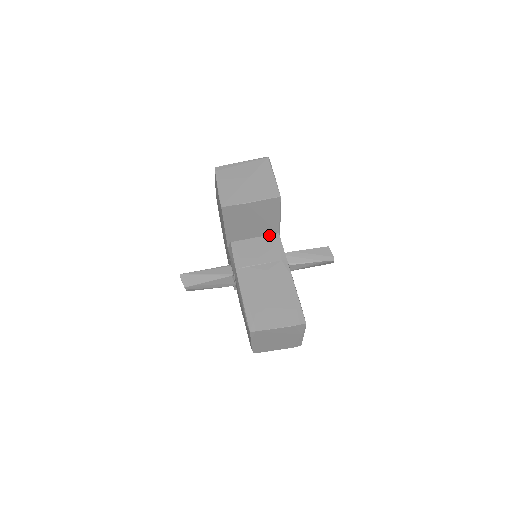
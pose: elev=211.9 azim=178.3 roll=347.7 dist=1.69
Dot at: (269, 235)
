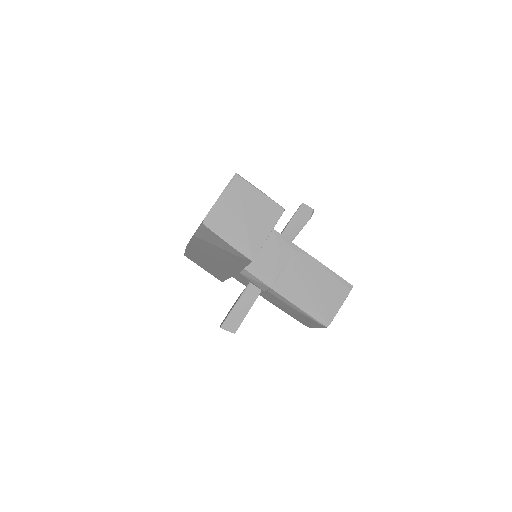
Dot at: occluded
